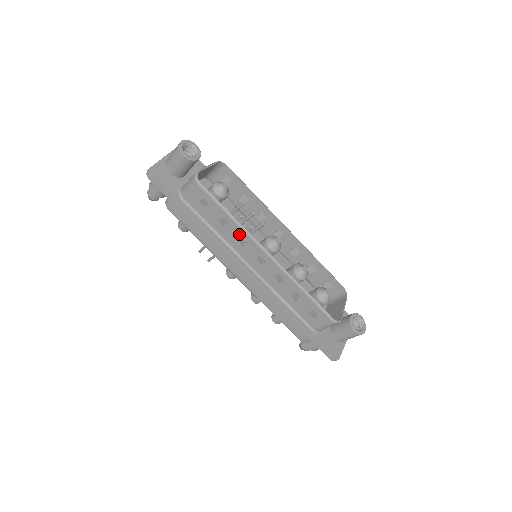
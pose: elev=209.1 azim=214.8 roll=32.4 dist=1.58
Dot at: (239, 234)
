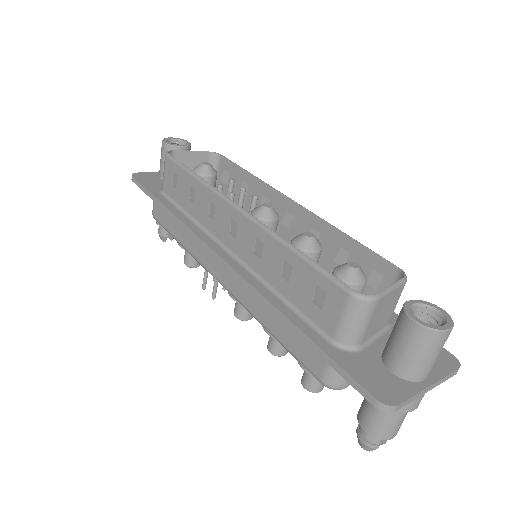
Dot at: (207, 199)
